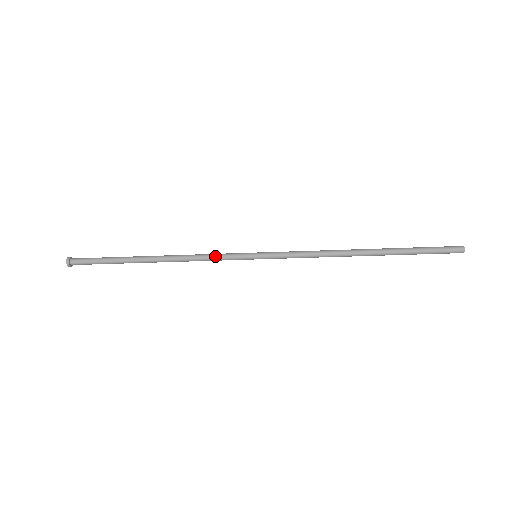
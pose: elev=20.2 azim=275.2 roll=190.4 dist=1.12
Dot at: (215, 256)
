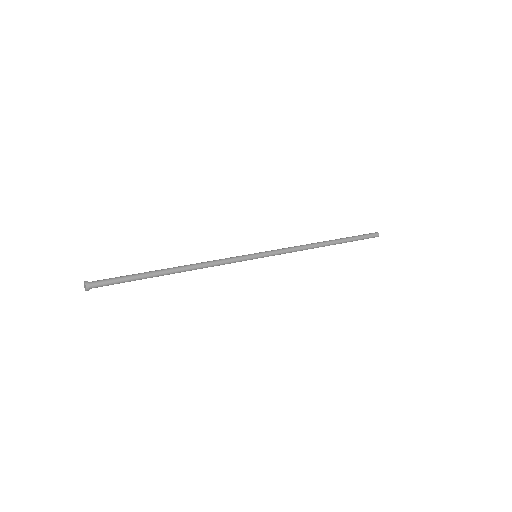
Dot at: (227, 261)
